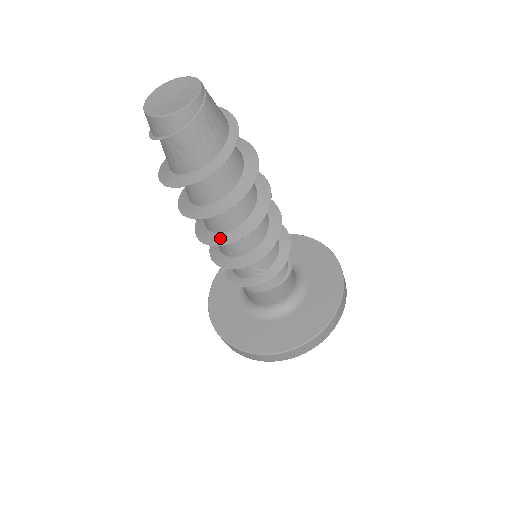
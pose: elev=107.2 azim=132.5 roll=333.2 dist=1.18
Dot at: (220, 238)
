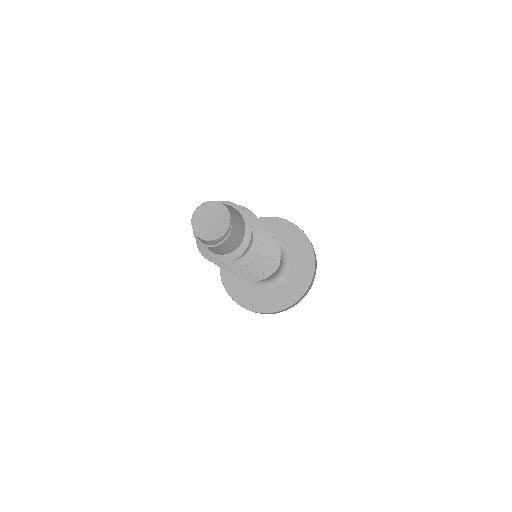
Dot at: occluded
